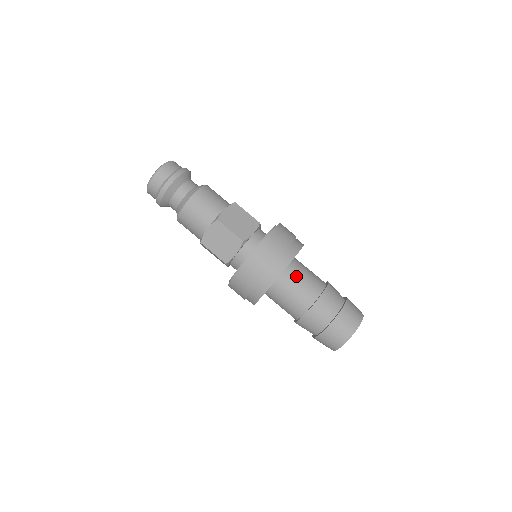
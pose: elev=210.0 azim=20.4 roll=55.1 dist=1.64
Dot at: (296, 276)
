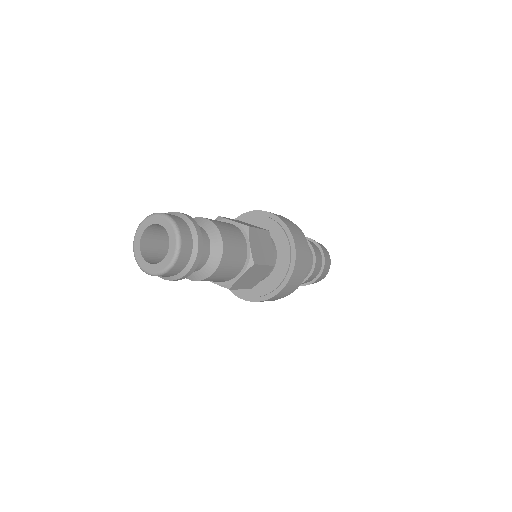
Dot at: occluded
